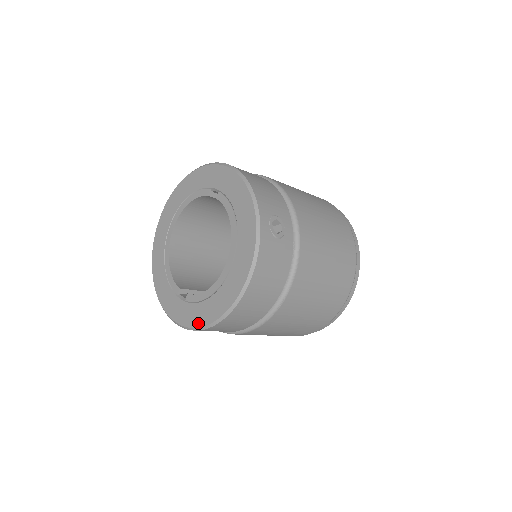
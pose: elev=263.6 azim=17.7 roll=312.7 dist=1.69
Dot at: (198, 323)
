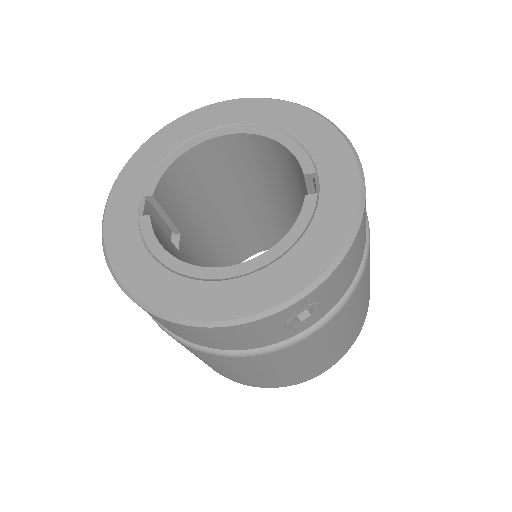
Dot at: (115, 259)
